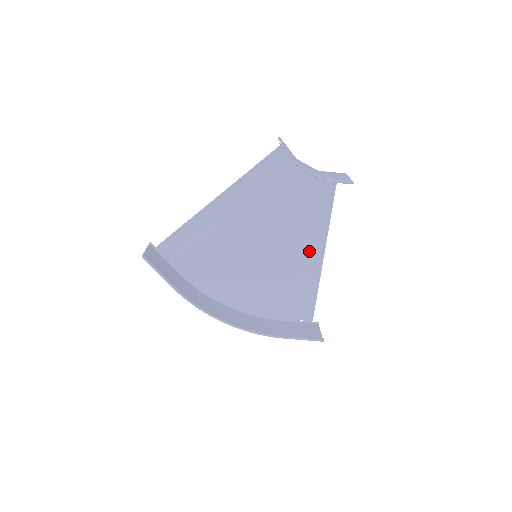
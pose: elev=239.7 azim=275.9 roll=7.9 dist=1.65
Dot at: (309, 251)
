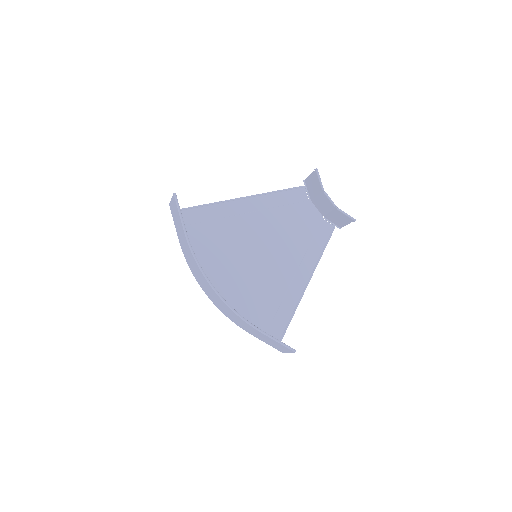
Dot at: (297, 276)
